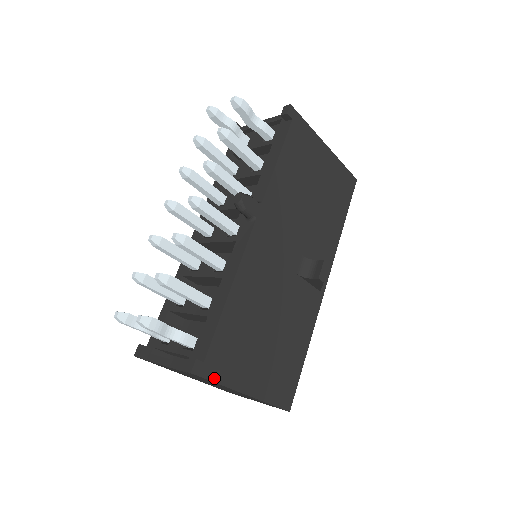
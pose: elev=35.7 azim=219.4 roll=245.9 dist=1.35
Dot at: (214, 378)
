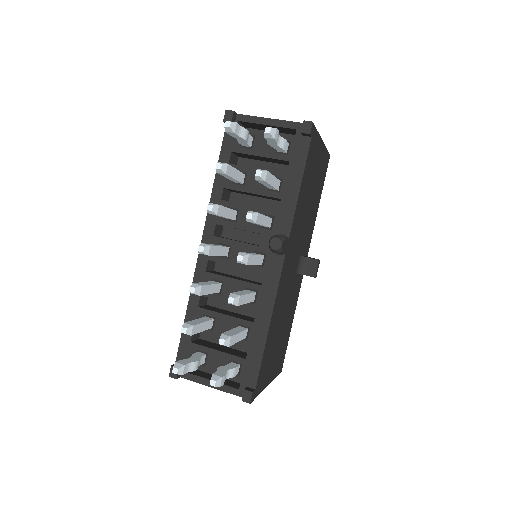
Dot at: (258, 393)
